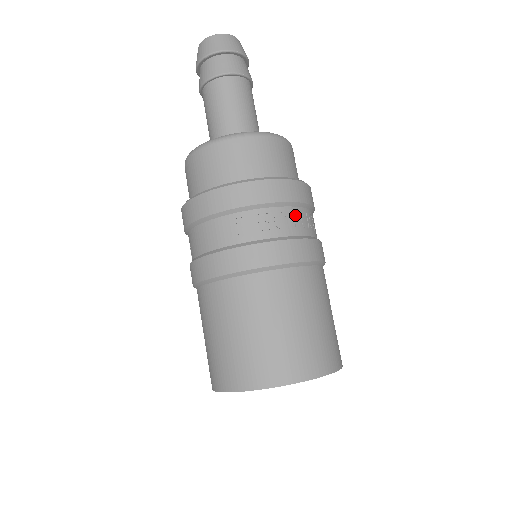
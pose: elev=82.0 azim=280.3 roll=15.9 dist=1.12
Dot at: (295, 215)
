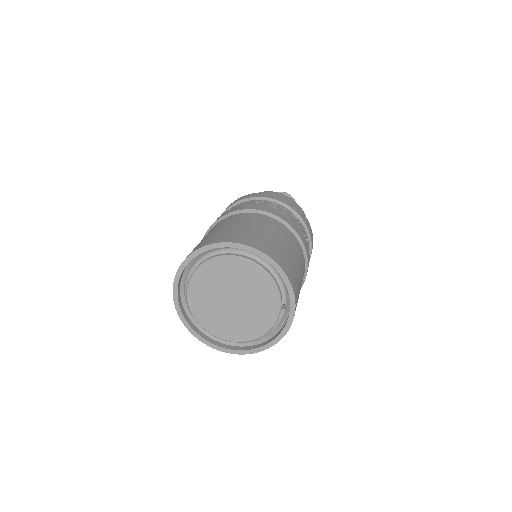
Dot at: (296, 219)
